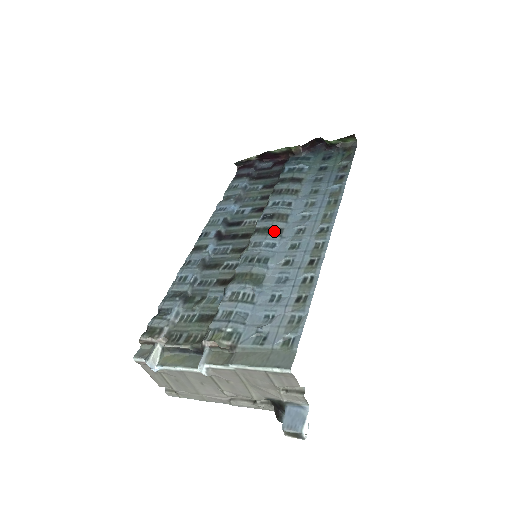
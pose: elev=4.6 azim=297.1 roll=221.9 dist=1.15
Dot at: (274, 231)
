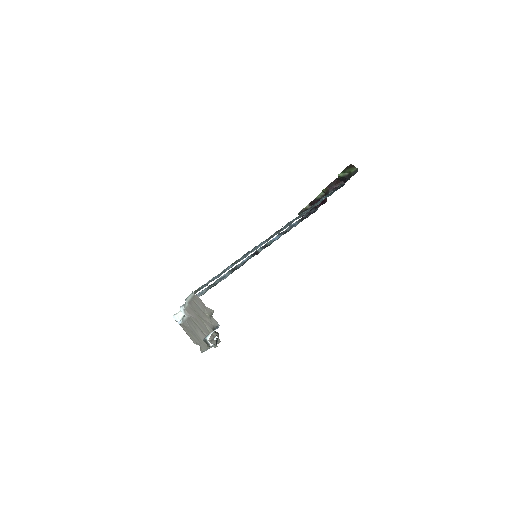
Dot at: (269, 238)
